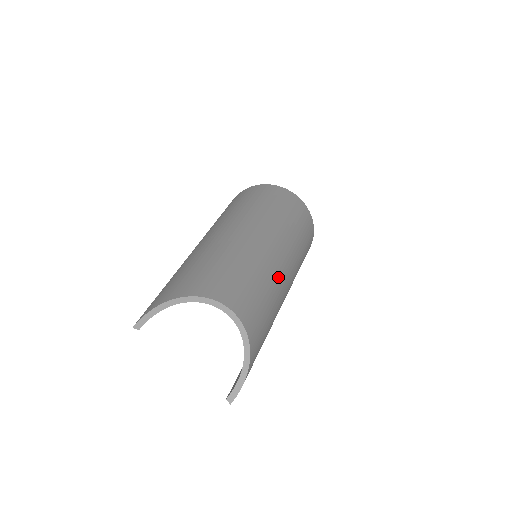
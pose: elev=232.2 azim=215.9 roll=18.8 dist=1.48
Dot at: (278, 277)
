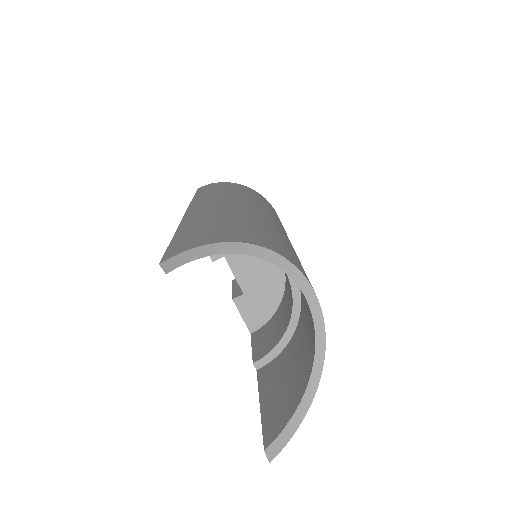
Dot at: occluded
